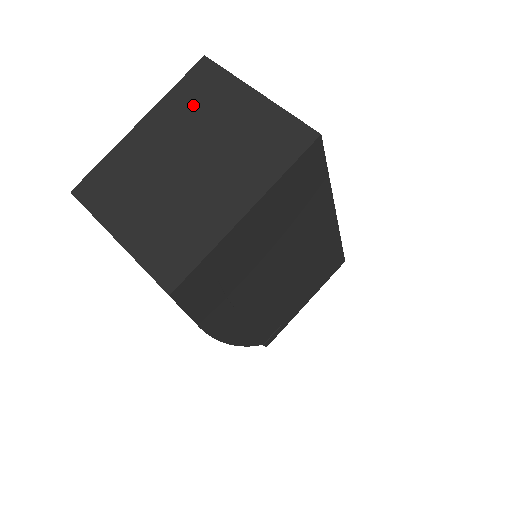
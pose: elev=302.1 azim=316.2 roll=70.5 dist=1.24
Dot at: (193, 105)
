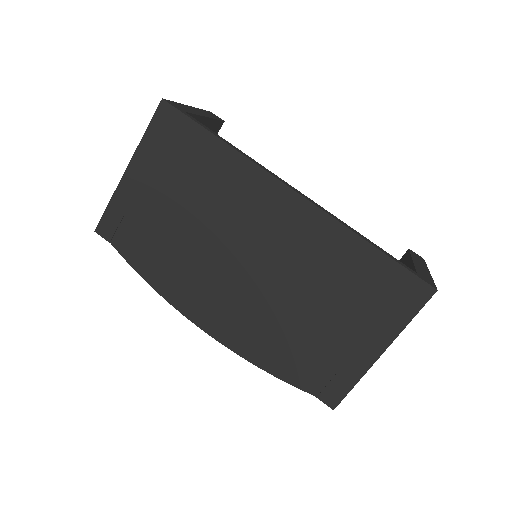
Dot at: occluded
